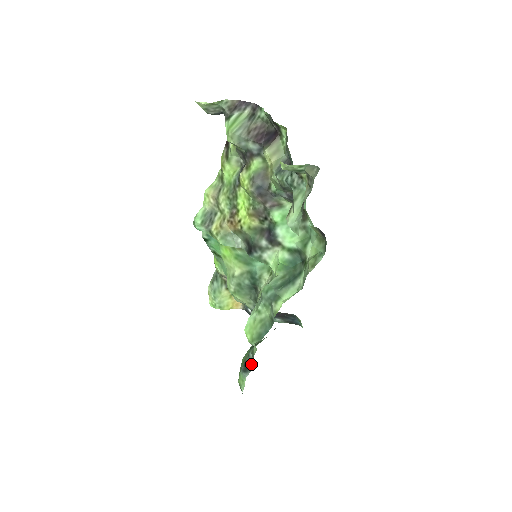
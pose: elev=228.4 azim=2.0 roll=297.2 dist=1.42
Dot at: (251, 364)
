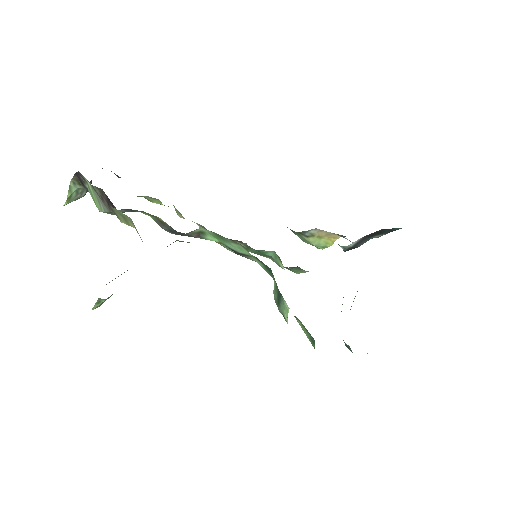
Dot at: (345, 344)
